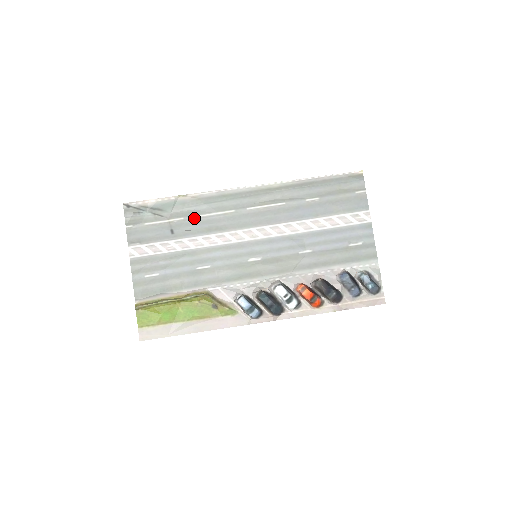
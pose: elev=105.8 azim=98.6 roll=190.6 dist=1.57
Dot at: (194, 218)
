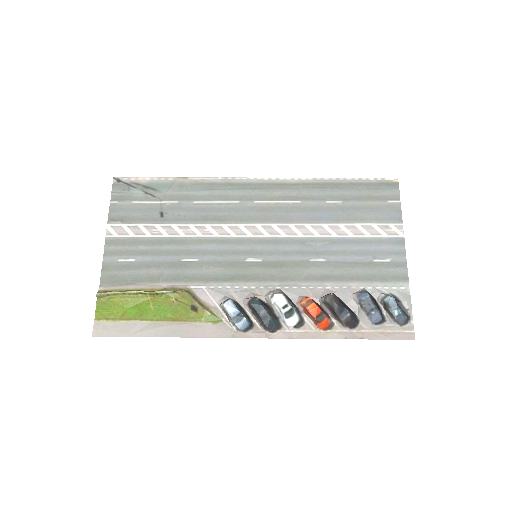
Dot at: (190, 203)
